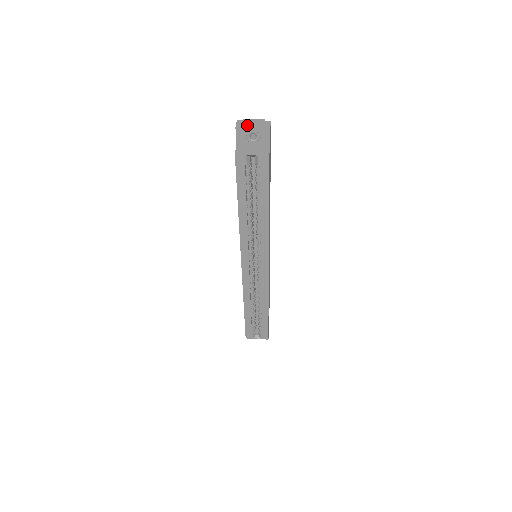
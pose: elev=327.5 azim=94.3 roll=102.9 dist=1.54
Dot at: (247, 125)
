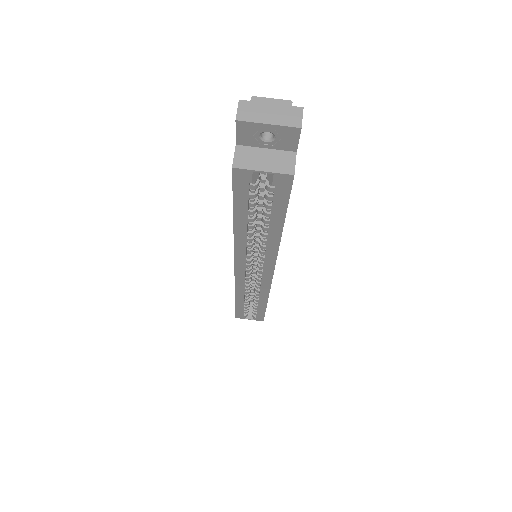
Dot at: (258, 116)
